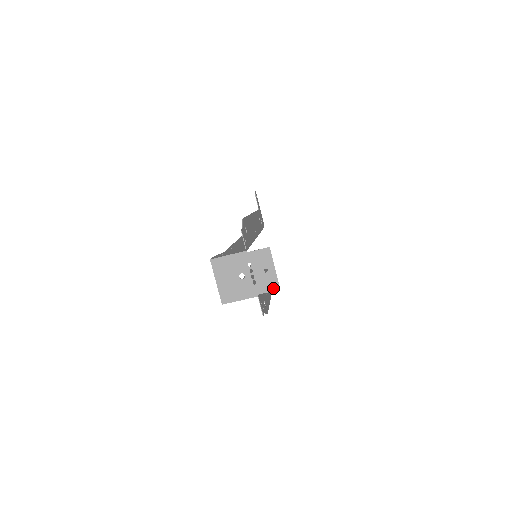
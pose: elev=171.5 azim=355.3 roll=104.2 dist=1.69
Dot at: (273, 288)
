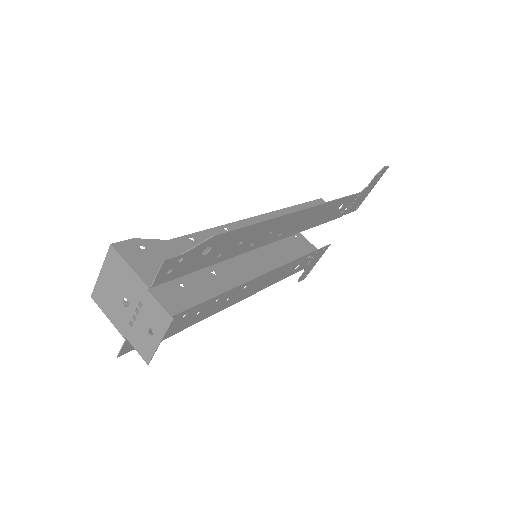
Dot at: (143, 354)
